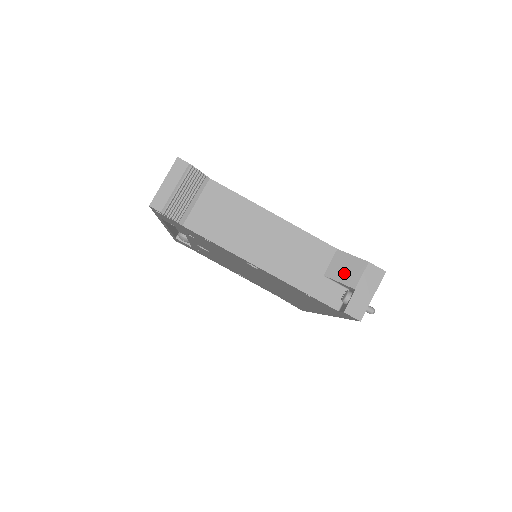
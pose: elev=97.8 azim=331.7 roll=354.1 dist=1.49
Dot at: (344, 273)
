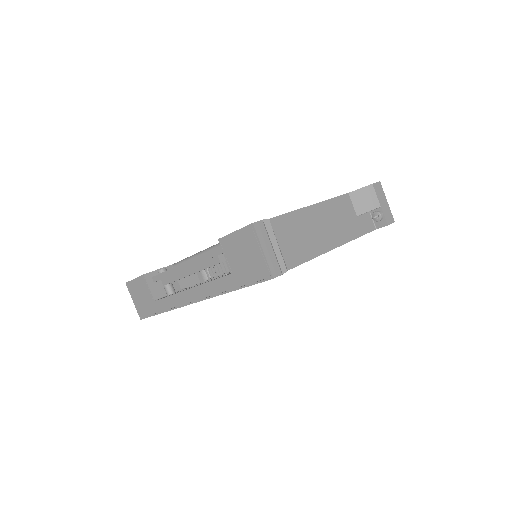
Dot at: (366, 203)
